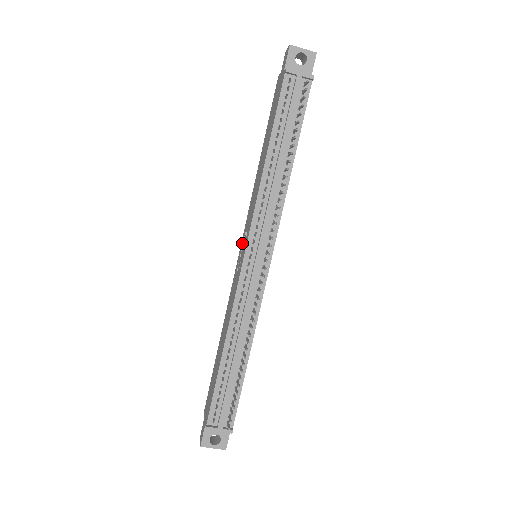
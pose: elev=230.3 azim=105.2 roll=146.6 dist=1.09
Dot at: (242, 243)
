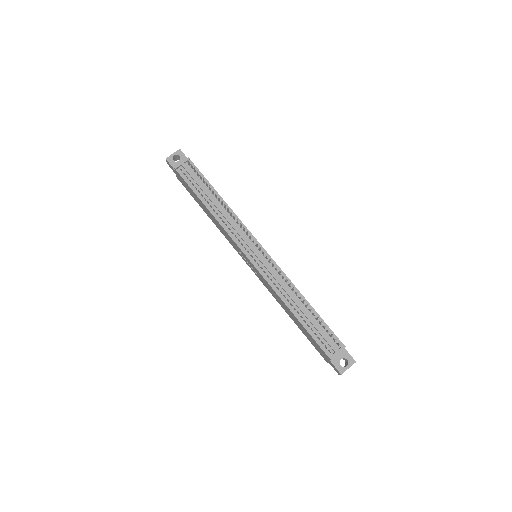
Dot at: (244, 260)
